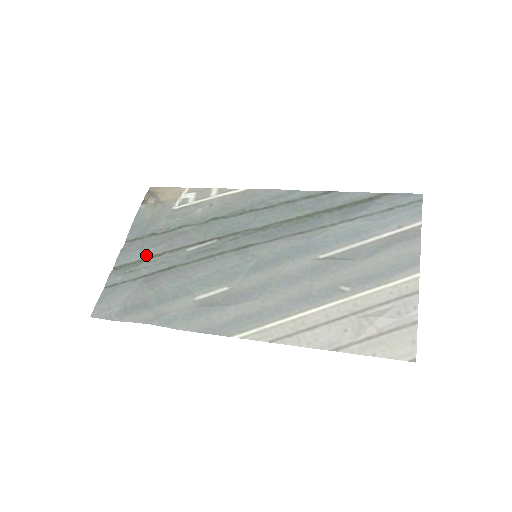
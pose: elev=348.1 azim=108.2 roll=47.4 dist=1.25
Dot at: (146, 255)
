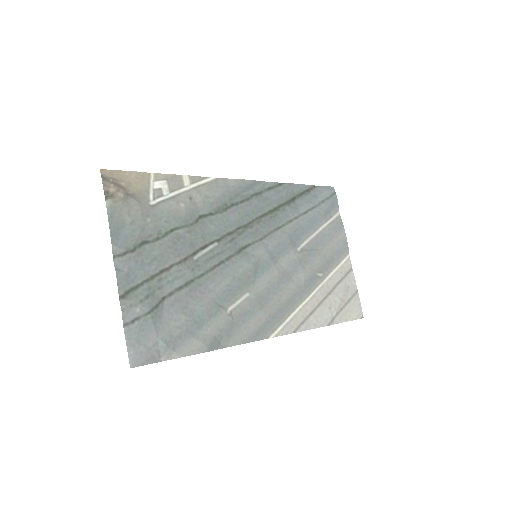
Dot at: (152, 272)
